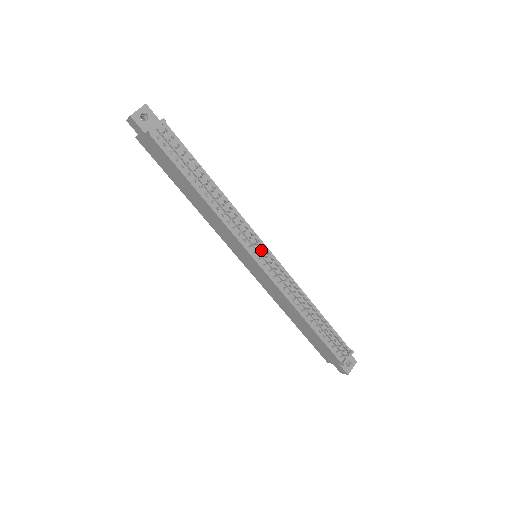
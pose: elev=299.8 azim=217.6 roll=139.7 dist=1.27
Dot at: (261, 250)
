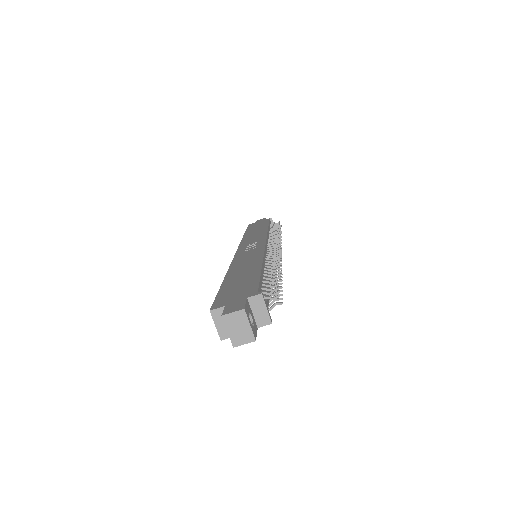
Dot at: (281, 253)
